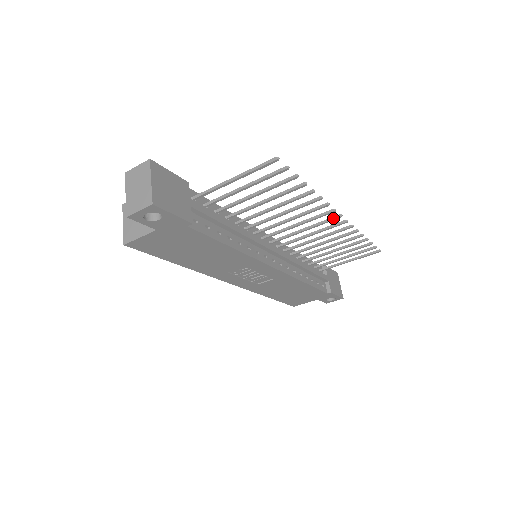
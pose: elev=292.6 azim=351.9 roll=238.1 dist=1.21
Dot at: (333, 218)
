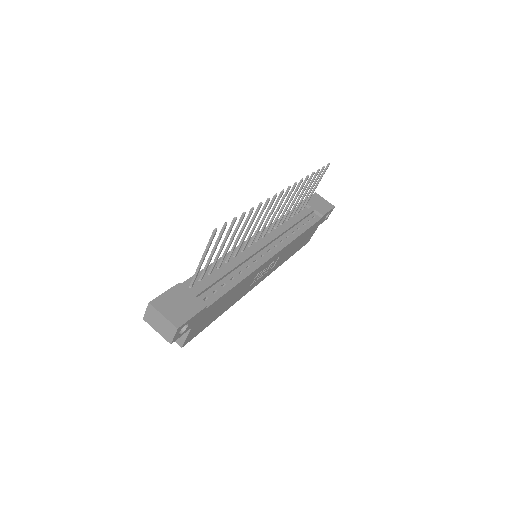
Dot at: (280, 196)
